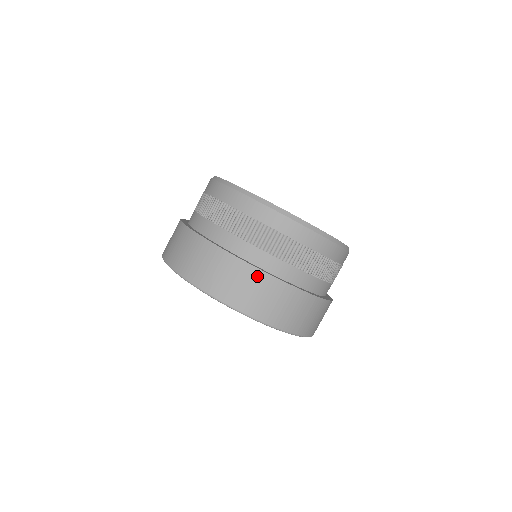
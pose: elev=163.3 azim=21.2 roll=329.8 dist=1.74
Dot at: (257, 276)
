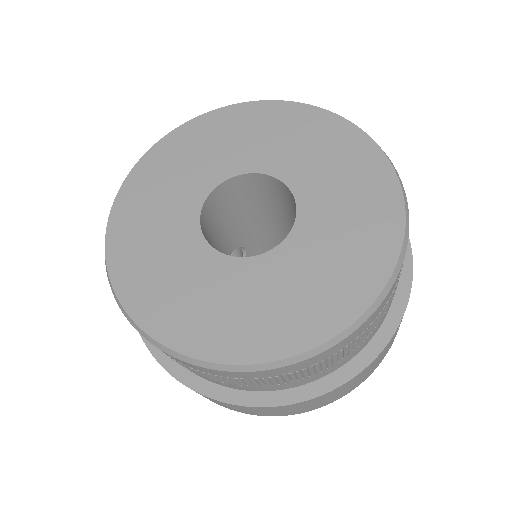
Dot at: occluded
